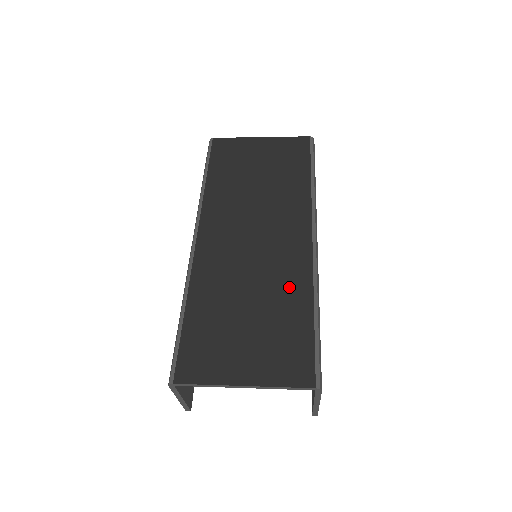
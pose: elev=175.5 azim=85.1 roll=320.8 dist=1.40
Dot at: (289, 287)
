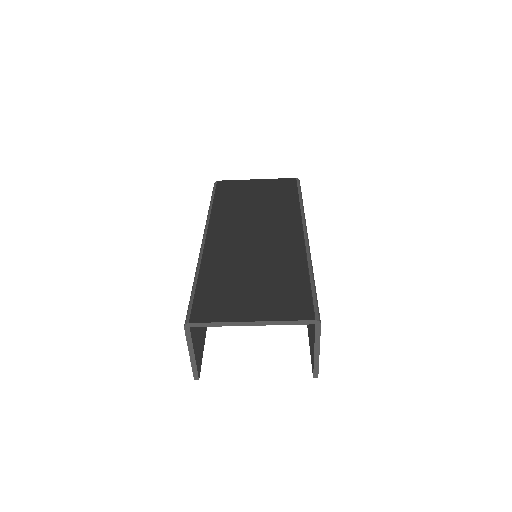
Dot at: (287, 263)
